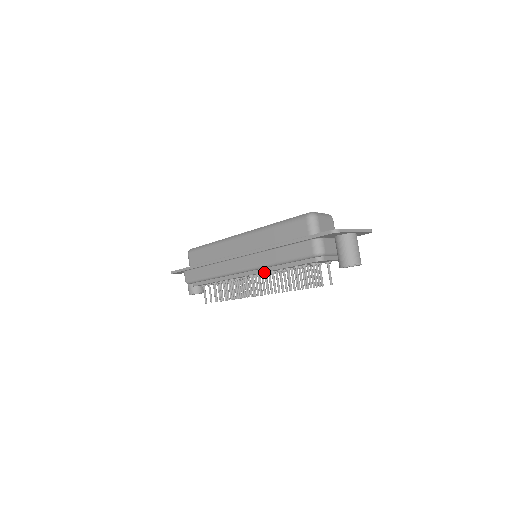
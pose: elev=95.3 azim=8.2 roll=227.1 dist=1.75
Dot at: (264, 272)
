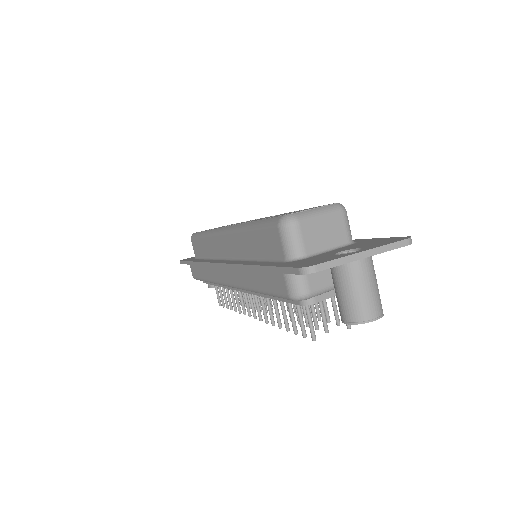
Dot at: occluded
